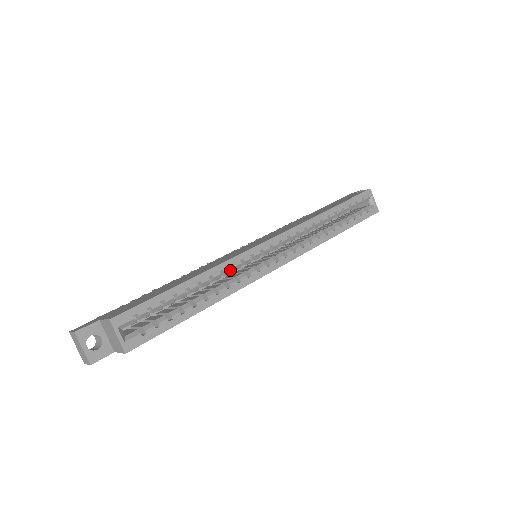
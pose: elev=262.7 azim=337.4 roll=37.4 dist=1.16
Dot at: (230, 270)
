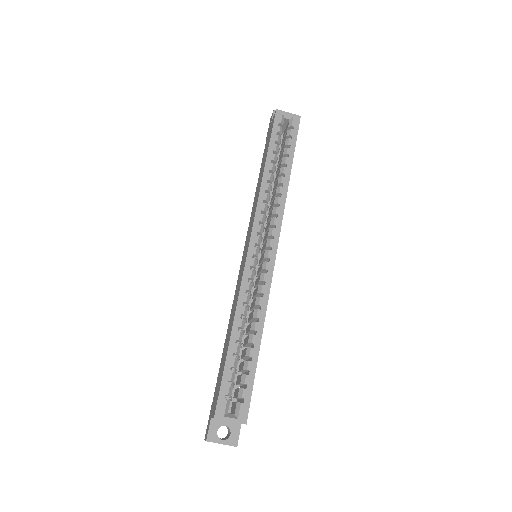
Dot at: (248, 295)
